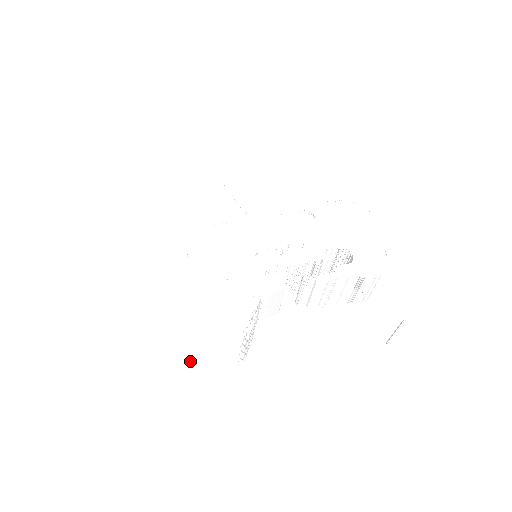
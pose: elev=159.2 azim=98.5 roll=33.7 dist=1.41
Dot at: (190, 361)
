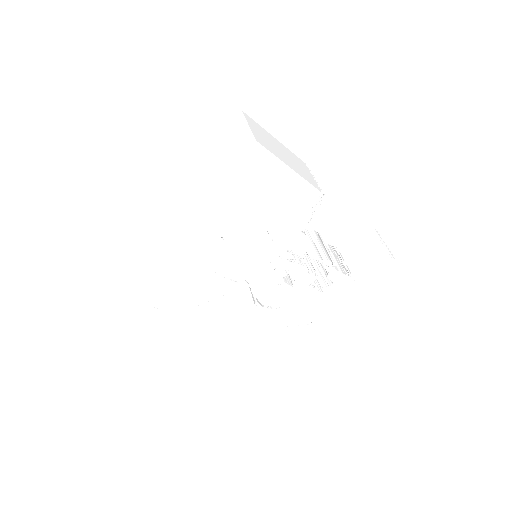
Dot at: (286, 159)
